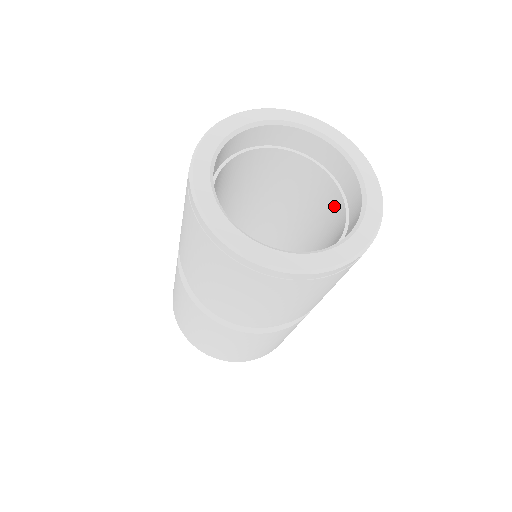
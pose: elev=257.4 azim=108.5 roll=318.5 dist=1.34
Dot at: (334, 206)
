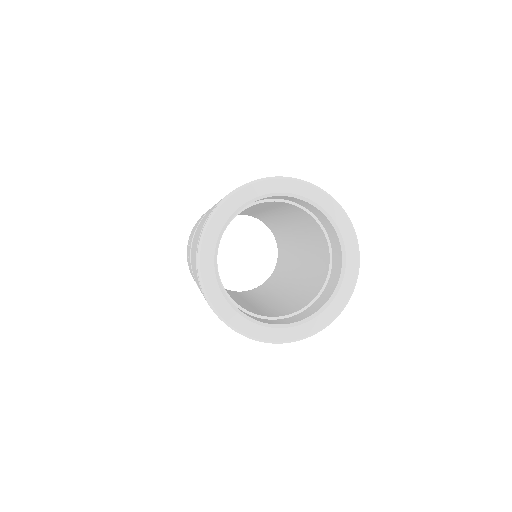
Dot at: (318, 235)
